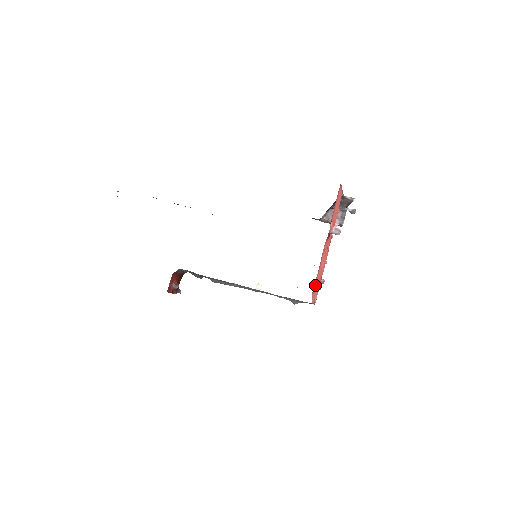
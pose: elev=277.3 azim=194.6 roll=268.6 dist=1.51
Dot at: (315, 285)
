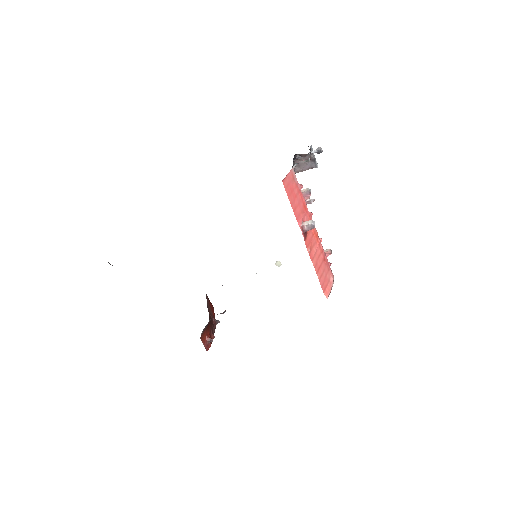
Dot at: (321, 281)
